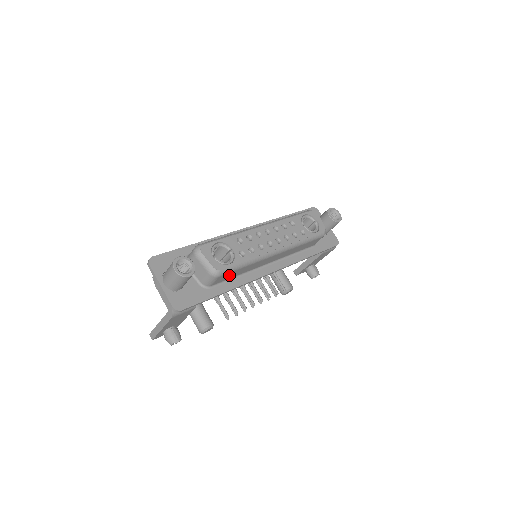
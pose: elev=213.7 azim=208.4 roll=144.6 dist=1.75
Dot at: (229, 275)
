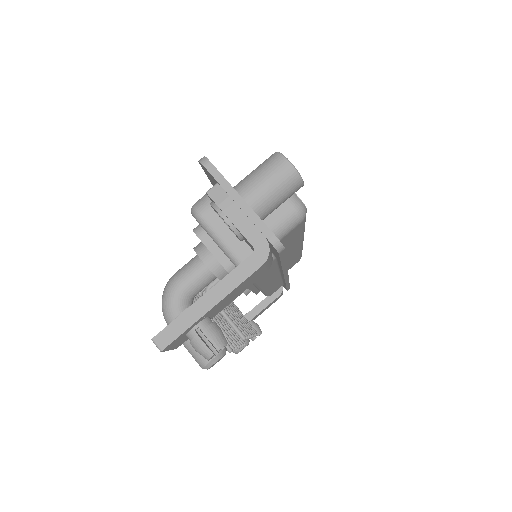
Dot at: (291, 236)
